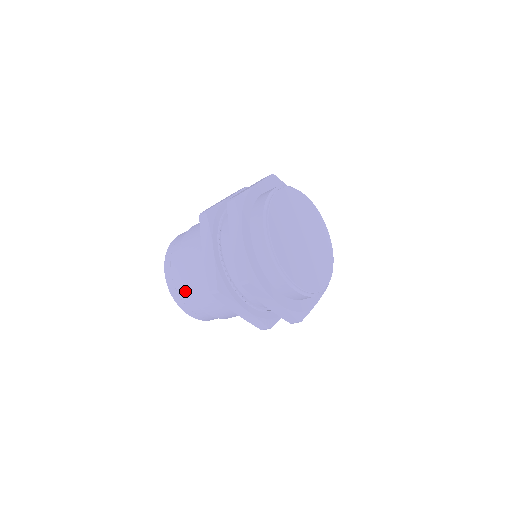
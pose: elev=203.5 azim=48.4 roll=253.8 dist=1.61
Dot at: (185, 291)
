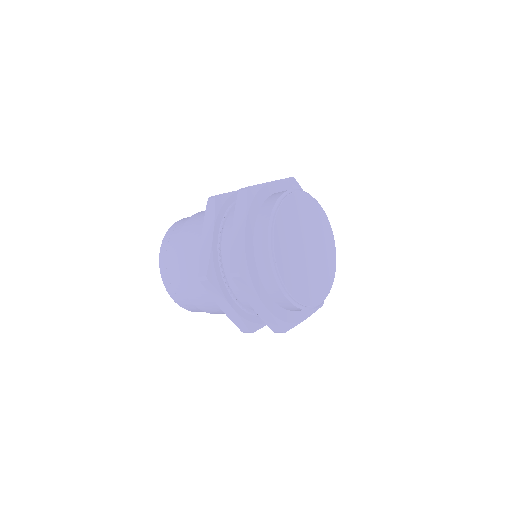
Dot at: (175, 274)
